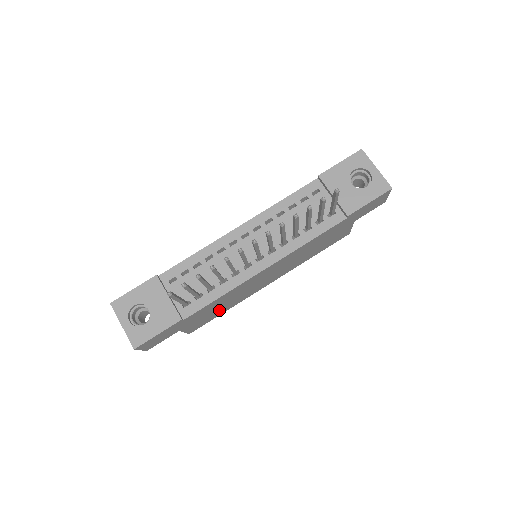
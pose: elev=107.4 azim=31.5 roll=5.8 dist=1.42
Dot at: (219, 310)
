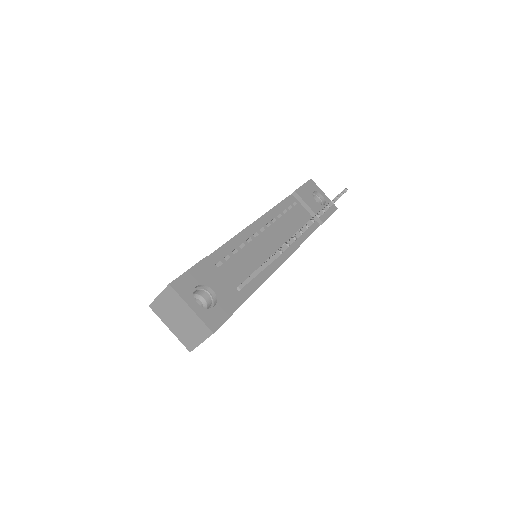
Dot at: occluded
